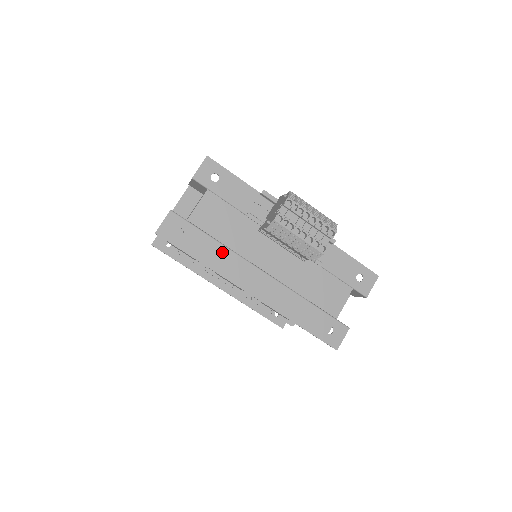
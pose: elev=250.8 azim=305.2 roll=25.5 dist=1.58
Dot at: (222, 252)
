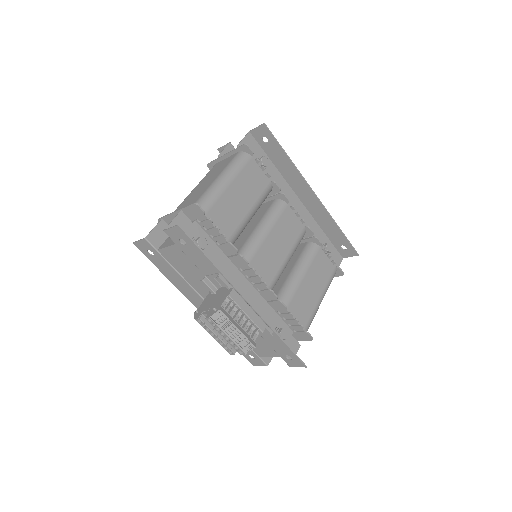
Dot at: (181, 281)
